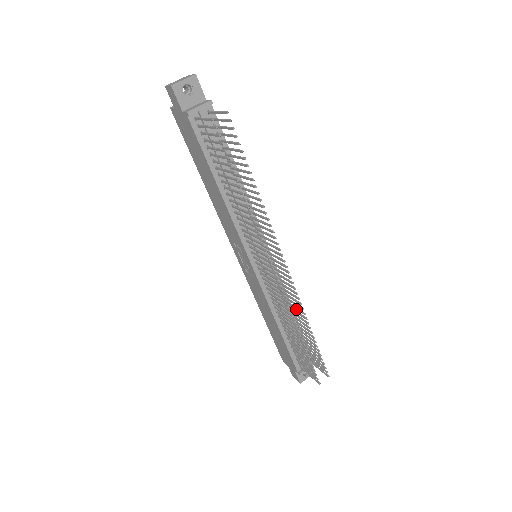
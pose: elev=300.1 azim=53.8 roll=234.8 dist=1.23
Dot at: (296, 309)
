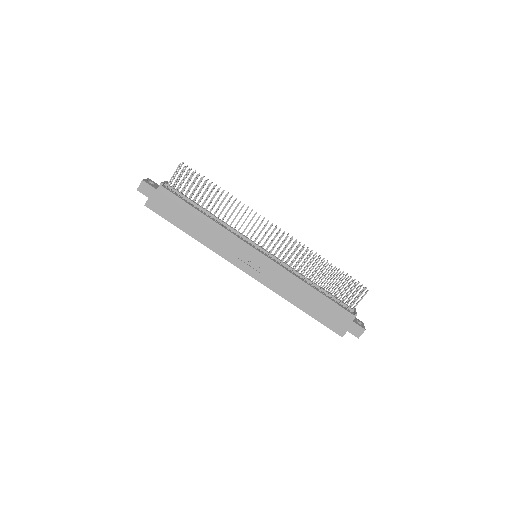
Dot at: occluded
